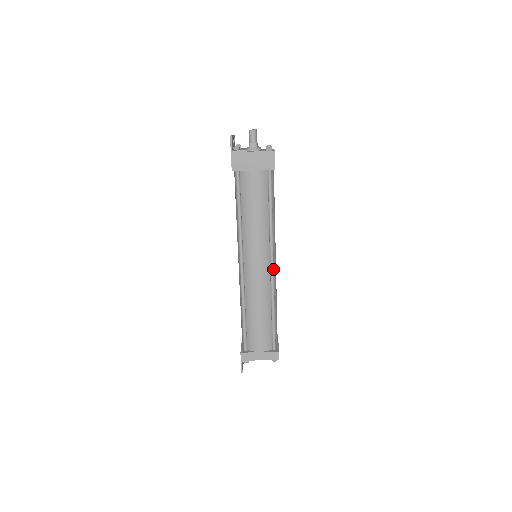
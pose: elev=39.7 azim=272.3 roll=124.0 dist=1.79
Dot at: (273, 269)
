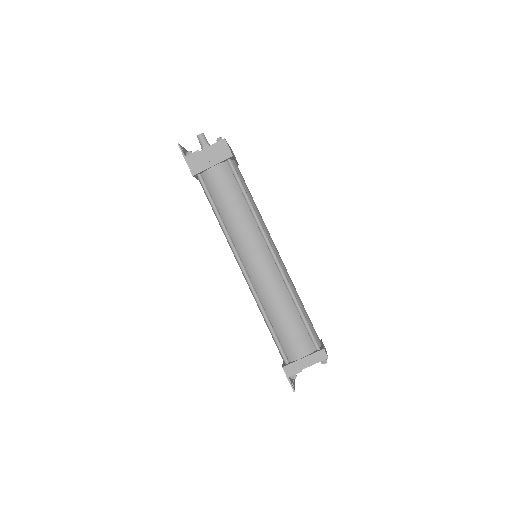
Dot at: (276, 257)
